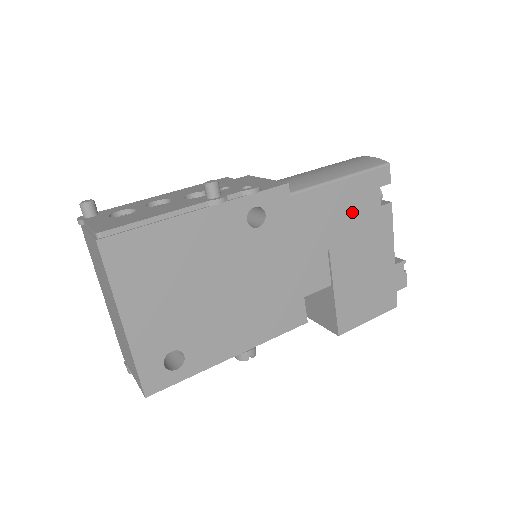
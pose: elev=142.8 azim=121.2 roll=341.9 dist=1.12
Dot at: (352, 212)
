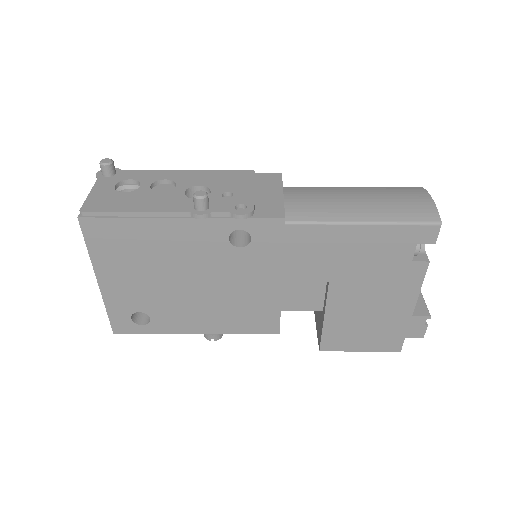
Dot at: (370, 257)
